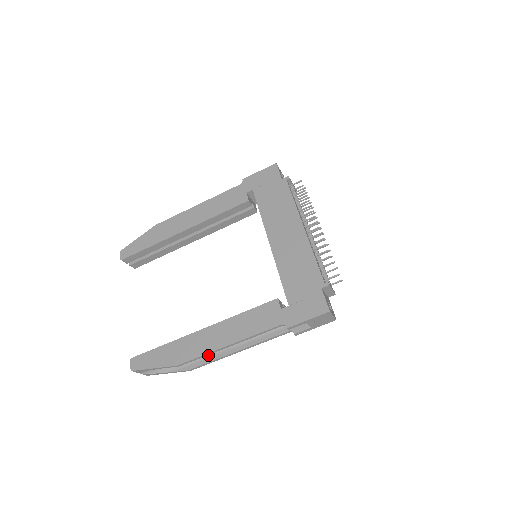
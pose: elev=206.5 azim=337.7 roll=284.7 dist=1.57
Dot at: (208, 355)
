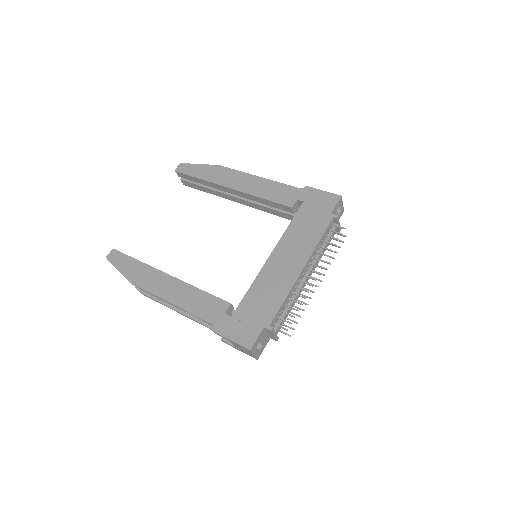
Dot at: occluded
